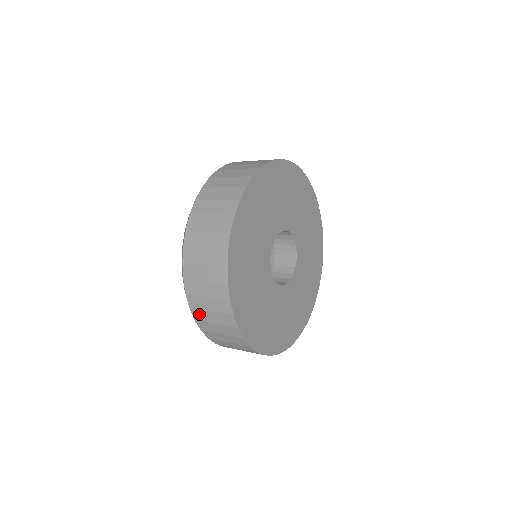
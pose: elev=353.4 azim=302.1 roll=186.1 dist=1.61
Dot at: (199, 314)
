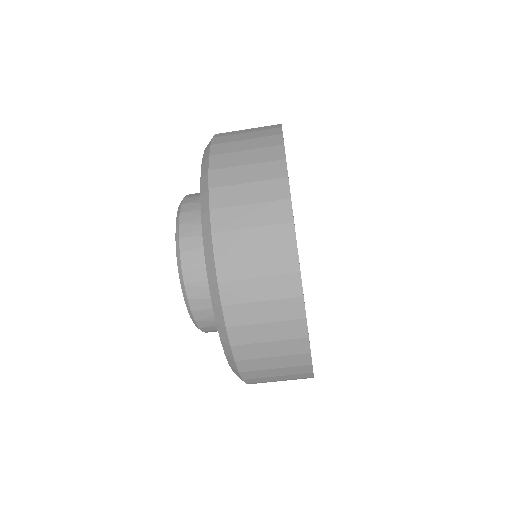
Dot at: (230, 265)
